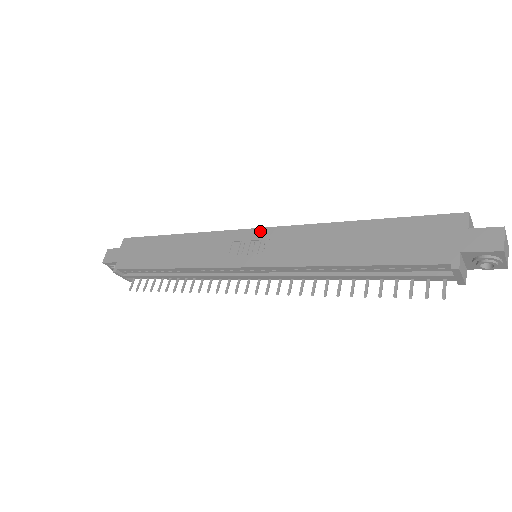
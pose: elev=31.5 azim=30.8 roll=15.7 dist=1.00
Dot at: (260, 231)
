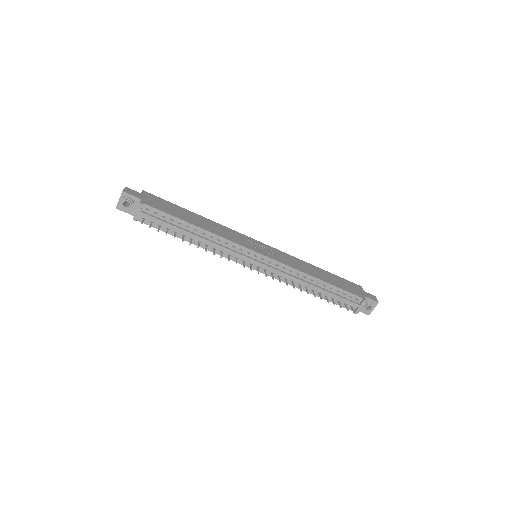
Dot at: (265, 245)
